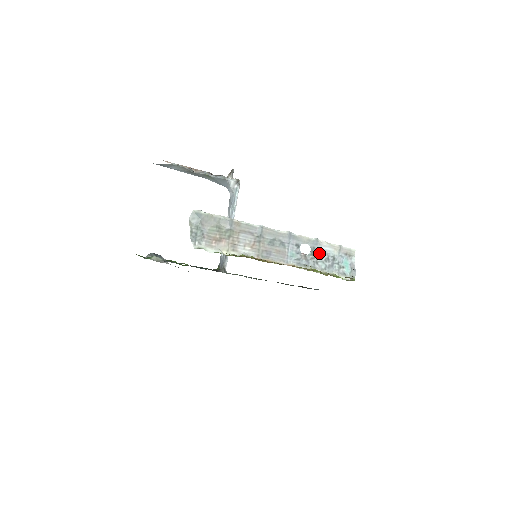
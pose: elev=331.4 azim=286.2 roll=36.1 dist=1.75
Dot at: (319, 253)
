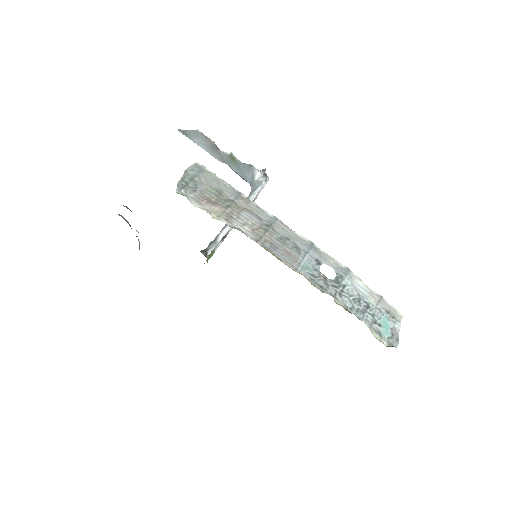
Dot at: (347, 287)
